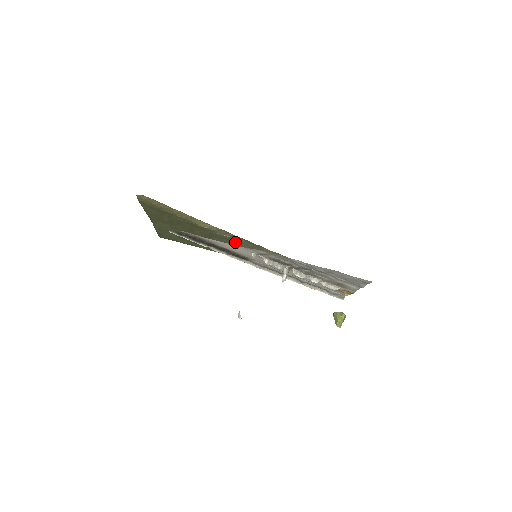
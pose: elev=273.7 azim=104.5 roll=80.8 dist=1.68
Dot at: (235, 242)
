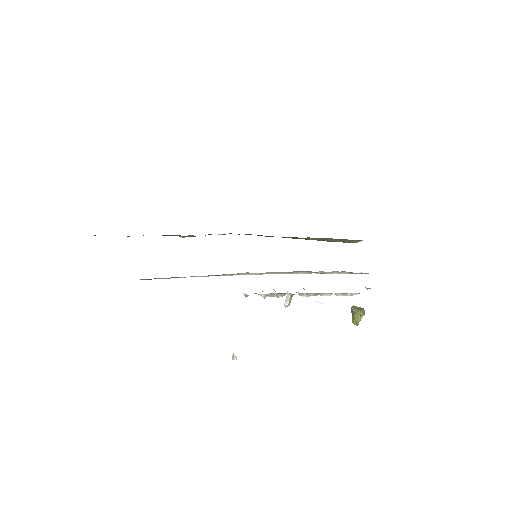
Dot at: (230, 233)
